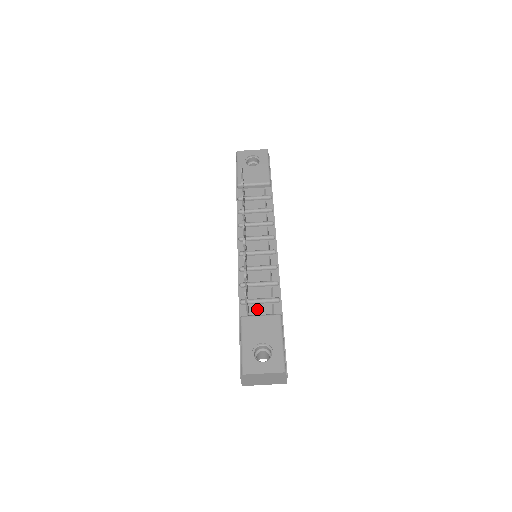
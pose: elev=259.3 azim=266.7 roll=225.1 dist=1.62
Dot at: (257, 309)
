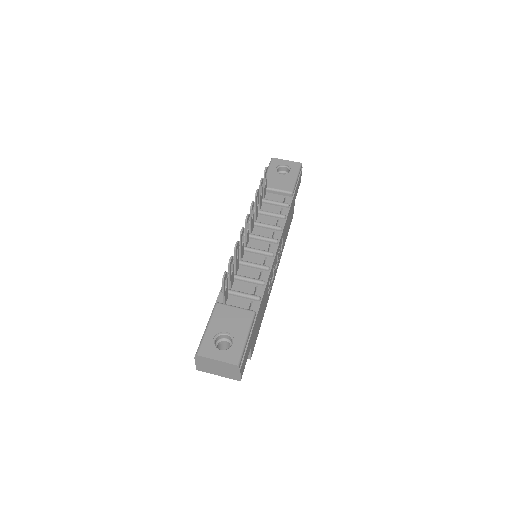
Dot at: (235, 301)
